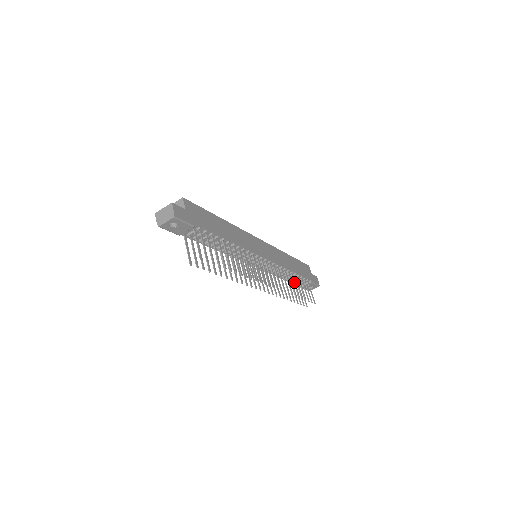
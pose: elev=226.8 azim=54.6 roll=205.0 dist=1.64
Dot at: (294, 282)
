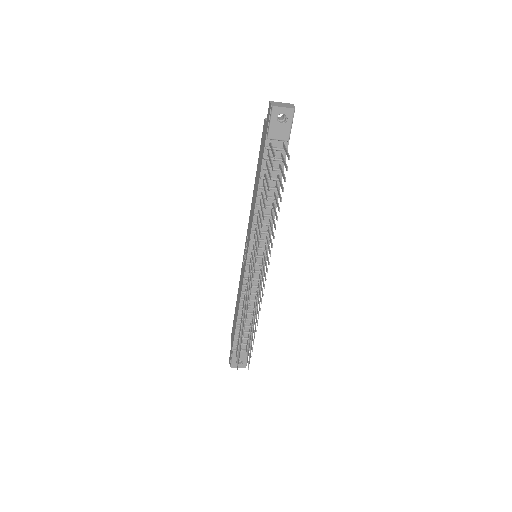
Dot at: (253, 323)
